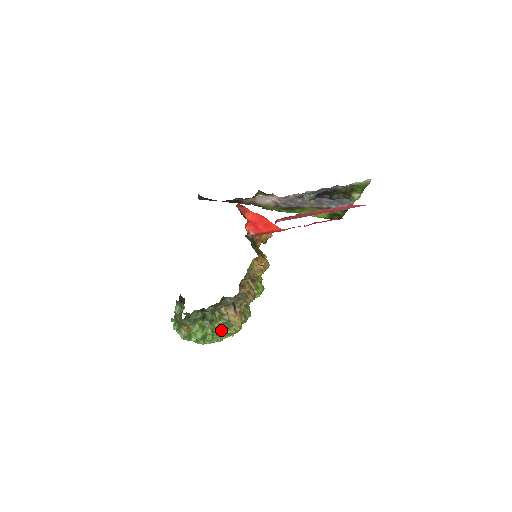
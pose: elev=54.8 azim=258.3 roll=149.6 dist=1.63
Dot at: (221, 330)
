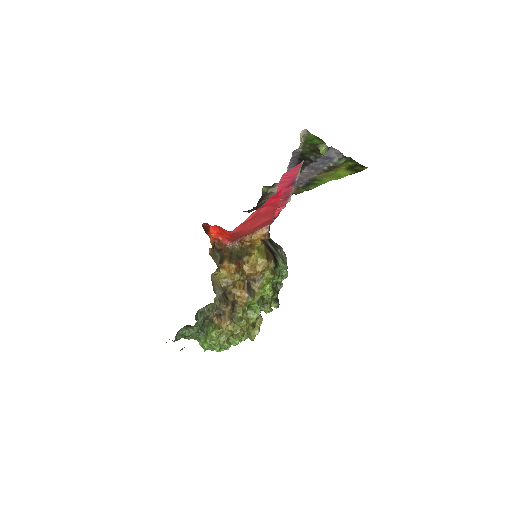
Dot at: (224, 337)
